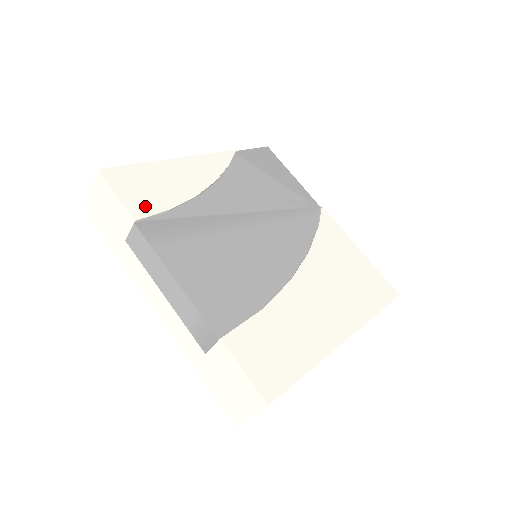
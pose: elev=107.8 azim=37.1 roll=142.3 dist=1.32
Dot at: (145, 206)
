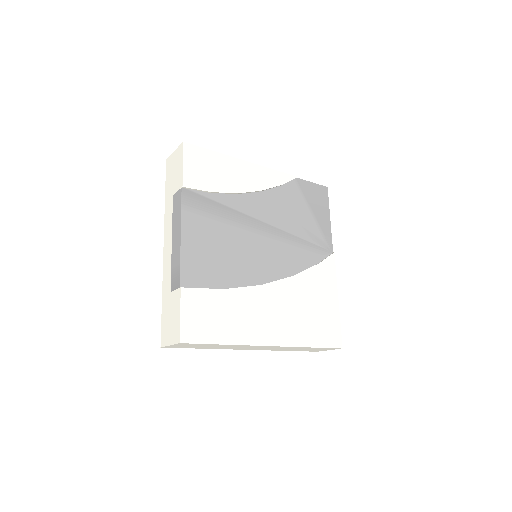
Dot at: (197, 181)
